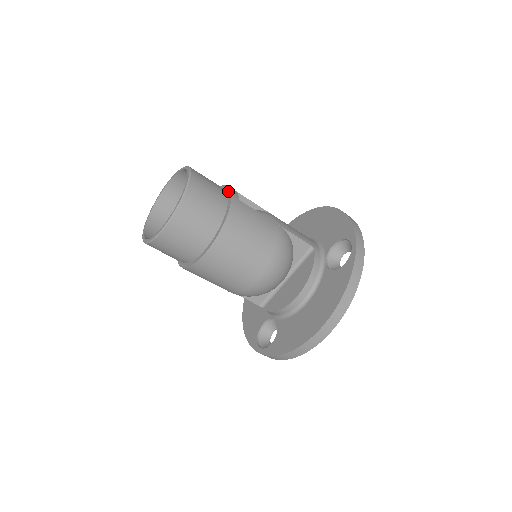
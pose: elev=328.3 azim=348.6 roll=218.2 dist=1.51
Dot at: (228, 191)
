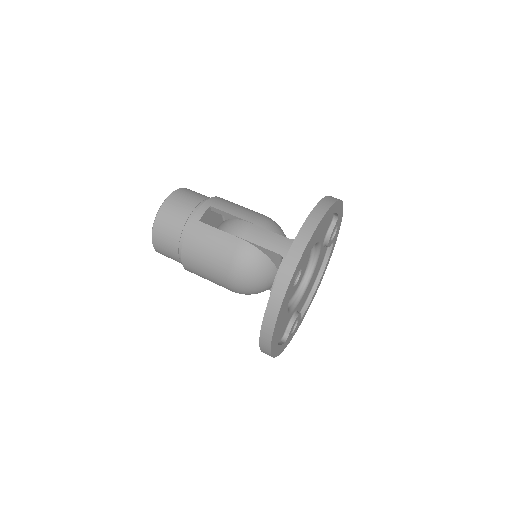
Dot at: (198, 210)
